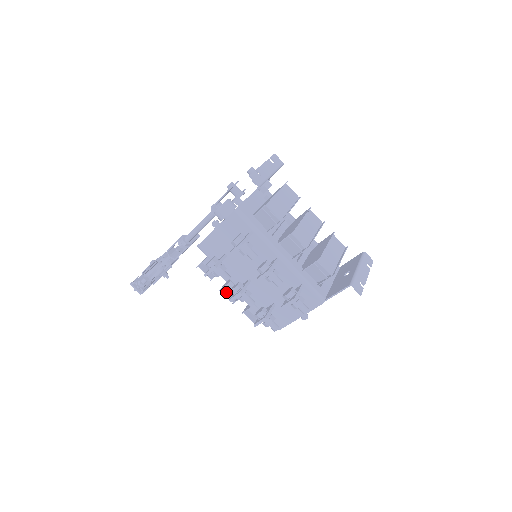
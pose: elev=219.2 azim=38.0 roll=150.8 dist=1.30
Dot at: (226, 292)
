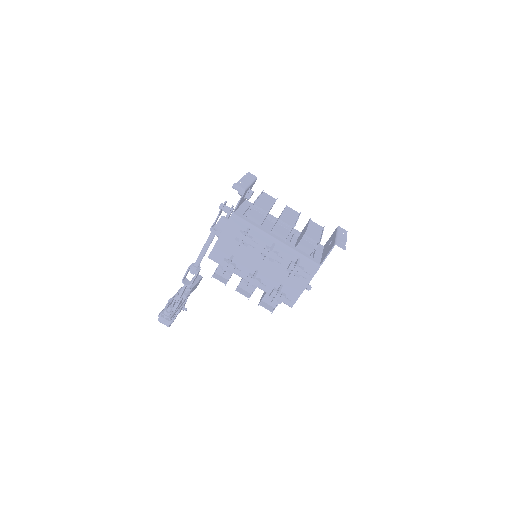
Dot at: (240, 292)
